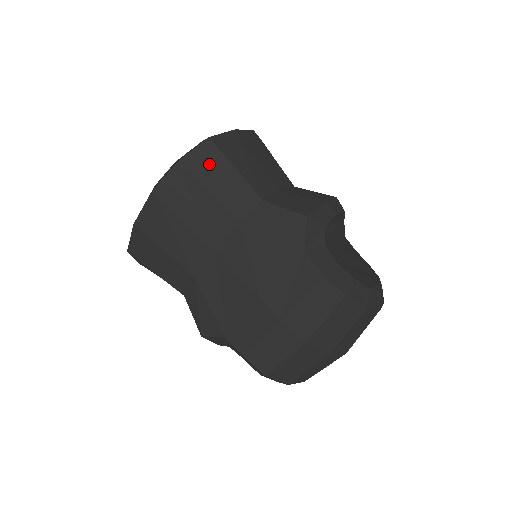
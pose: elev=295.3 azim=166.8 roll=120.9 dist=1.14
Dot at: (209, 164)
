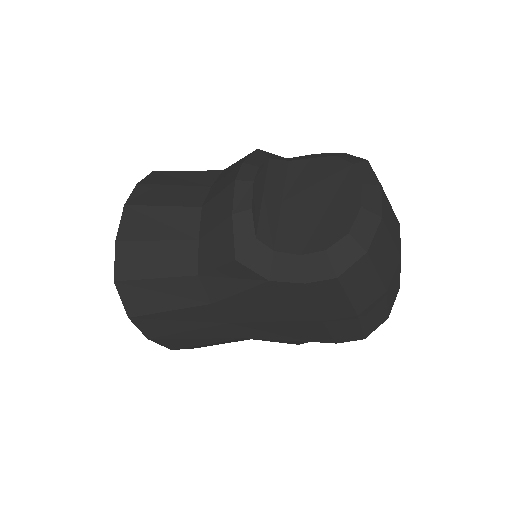
Dot at: (141, 296)
